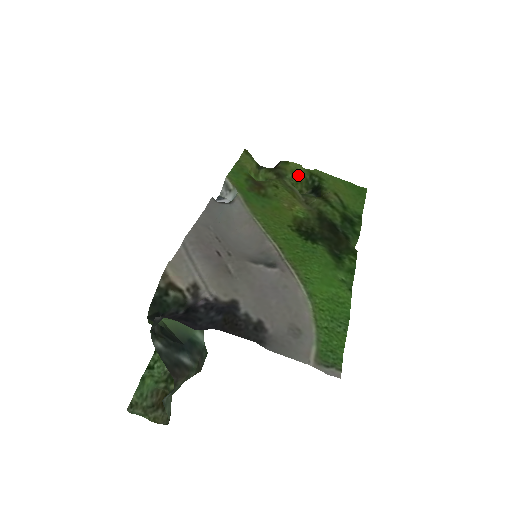
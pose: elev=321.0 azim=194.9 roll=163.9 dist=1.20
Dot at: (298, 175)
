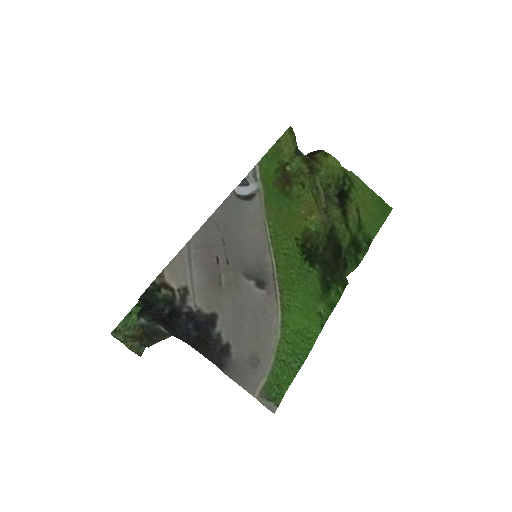
Dot at: (332, 171)
